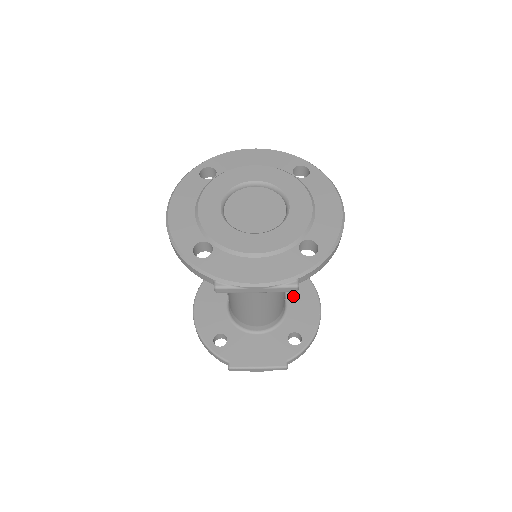
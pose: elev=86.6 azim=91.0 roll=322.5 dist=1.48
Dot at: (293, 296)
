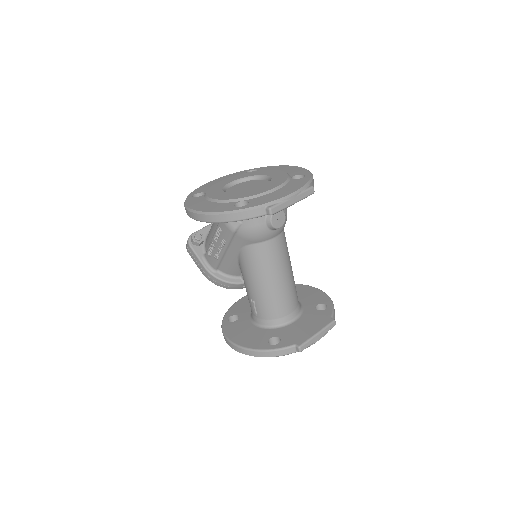
Dot at: occluded
